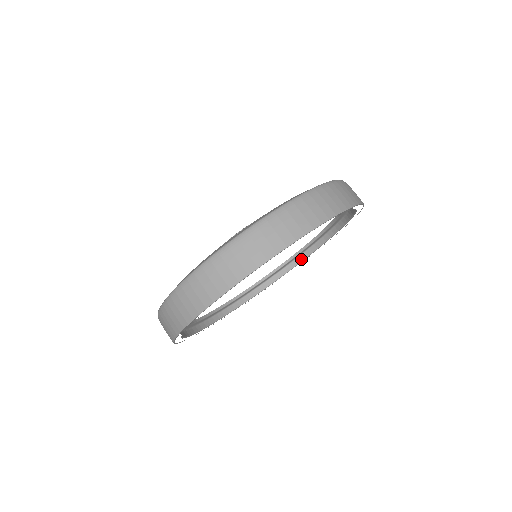
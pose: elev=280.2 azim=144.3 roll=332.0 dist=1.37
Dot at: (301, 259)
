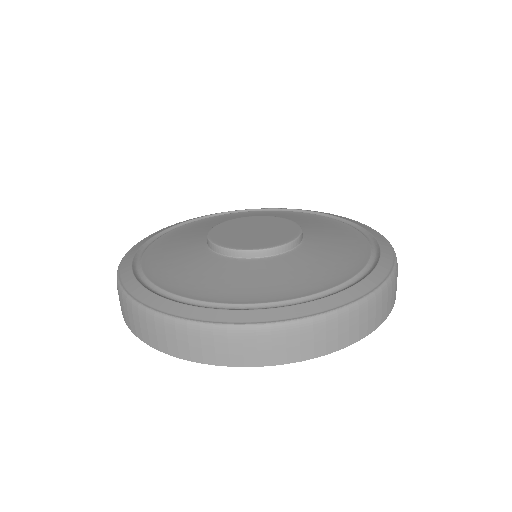
Dot at: occluded
